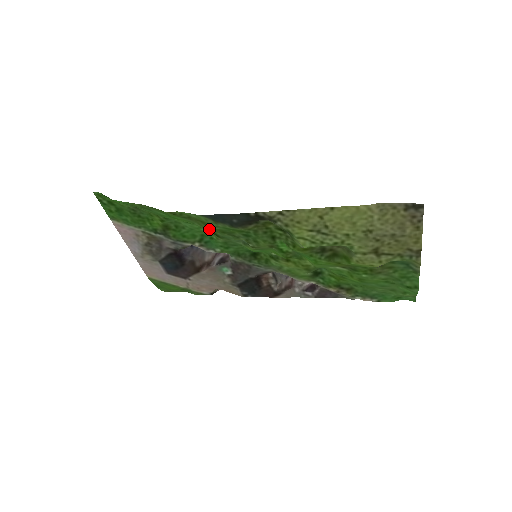
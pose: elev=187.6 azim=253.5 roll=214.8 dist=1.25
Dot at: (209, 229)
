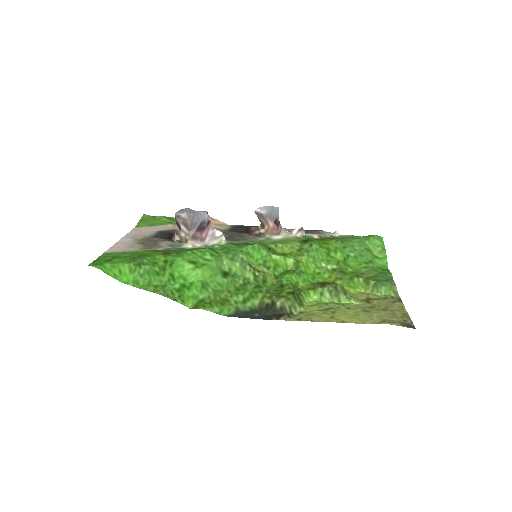
Dot at: (224, 291)
